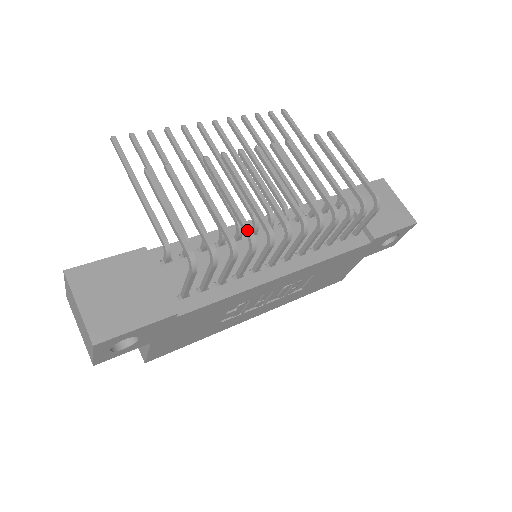
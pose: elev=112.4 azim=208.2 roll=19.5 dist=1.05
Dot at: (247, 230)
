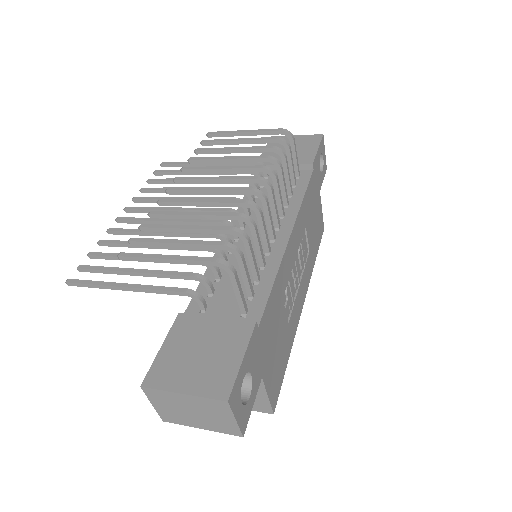
Dot at: (234, 215)
